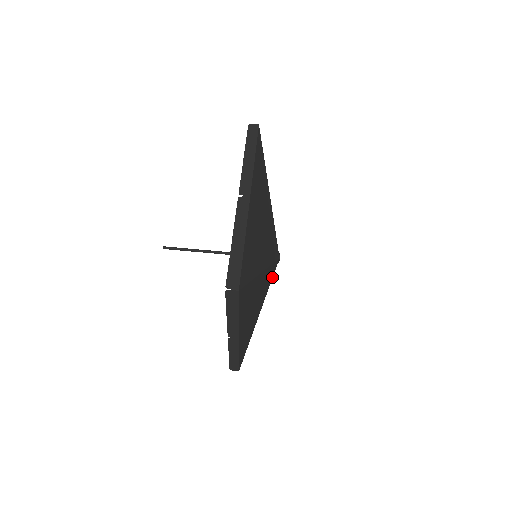
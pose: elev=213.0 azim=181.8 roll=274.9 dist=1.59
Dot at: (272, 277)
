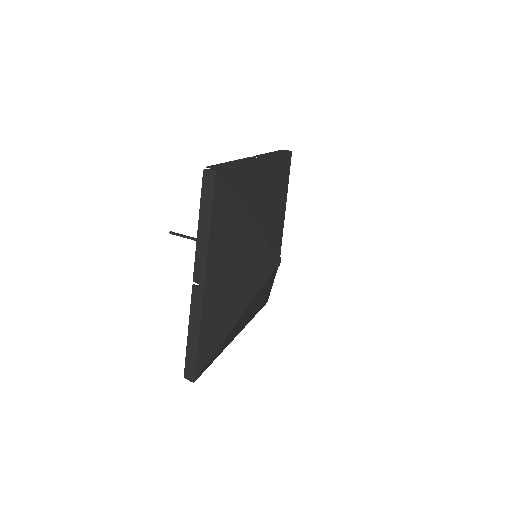
Dot at: (276, 271)
